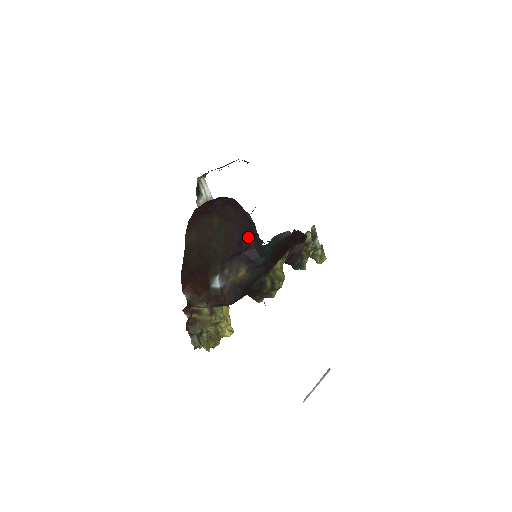
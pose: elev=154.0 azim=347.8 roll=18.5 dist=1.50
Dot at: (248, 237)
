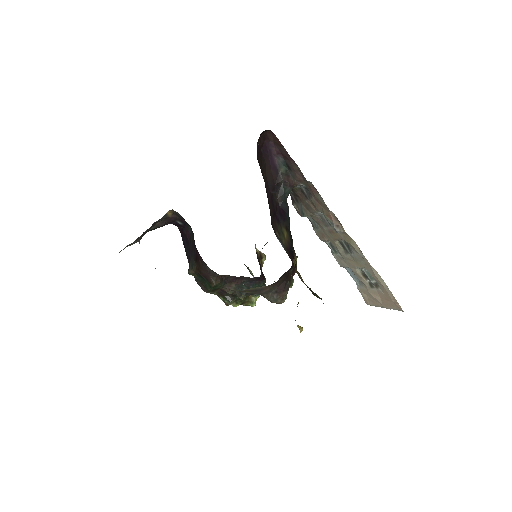
Dot at: (273, 194)
